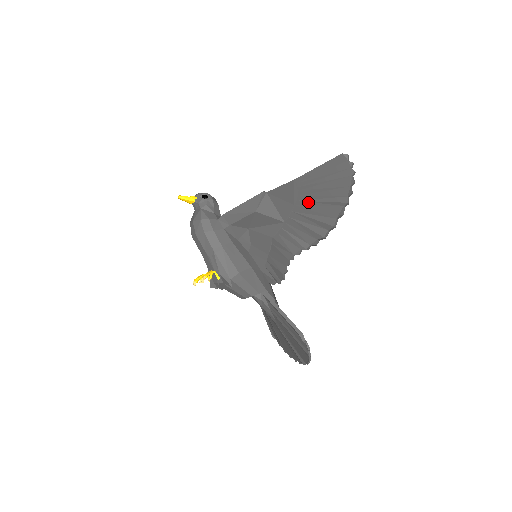
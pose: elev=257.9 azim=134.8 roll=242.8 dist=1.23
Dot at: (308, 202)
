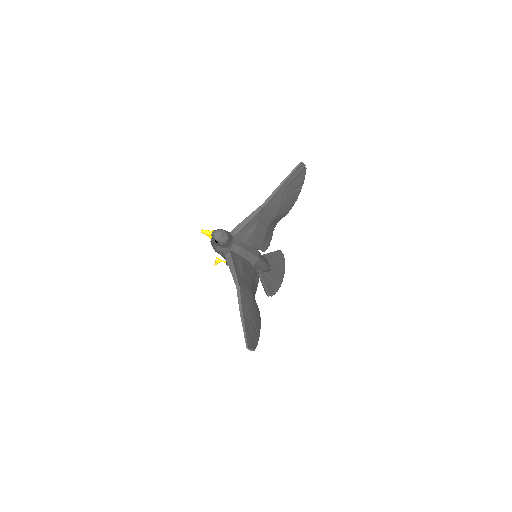
Dot at: (249, 316)
